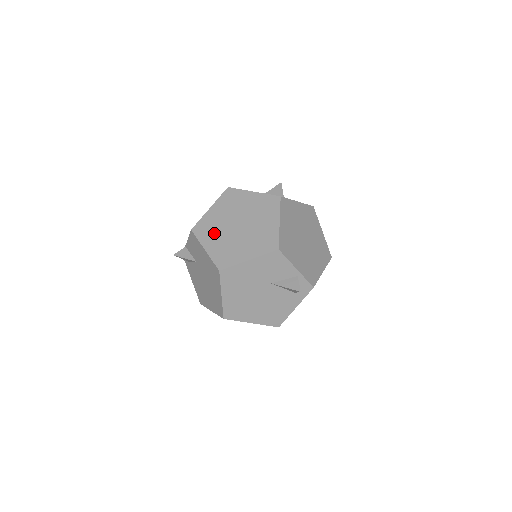
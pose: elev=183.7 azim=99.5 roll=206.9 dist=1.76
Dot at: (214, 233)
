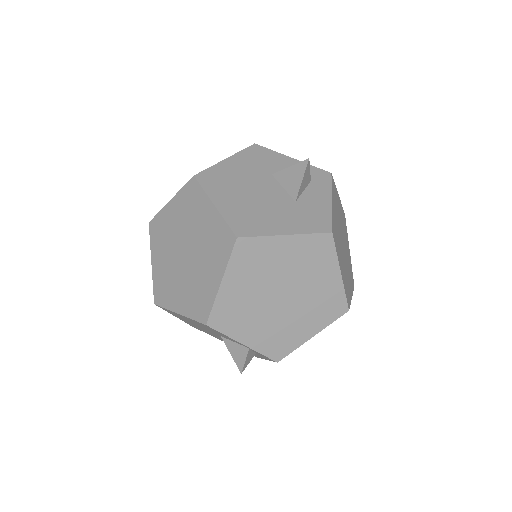
Dot at: (163, 245)
